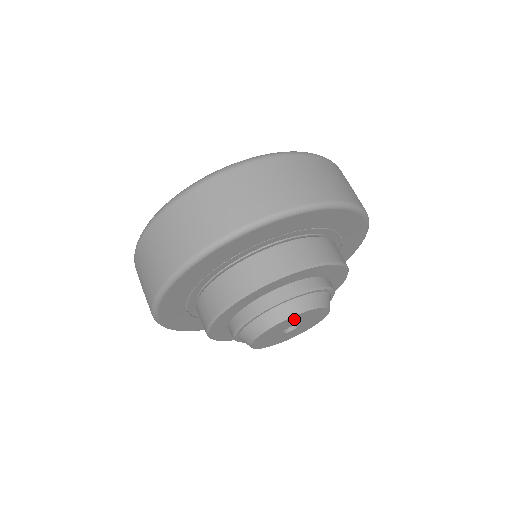
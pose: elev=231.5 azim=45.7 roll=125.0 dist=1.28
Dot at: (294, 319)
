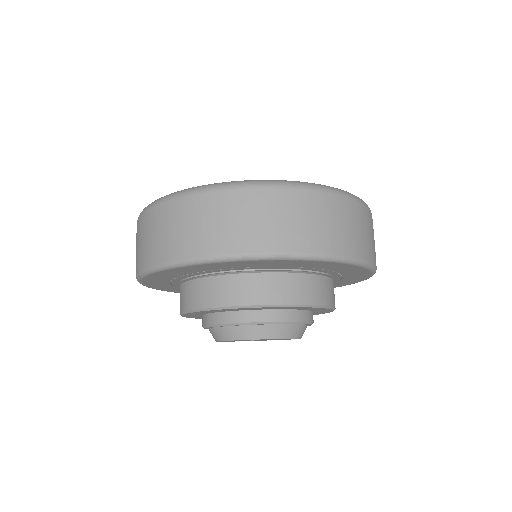
Dot at: occluded
